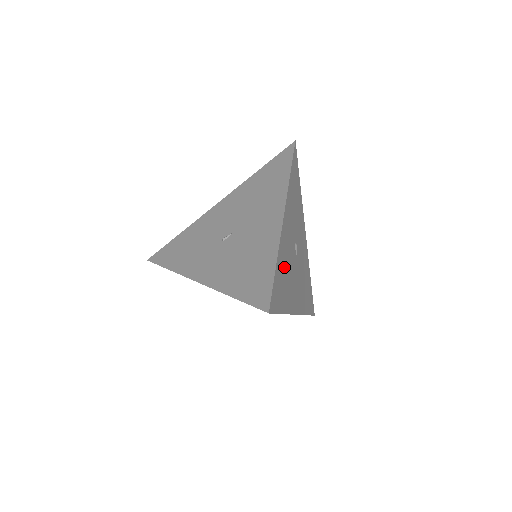
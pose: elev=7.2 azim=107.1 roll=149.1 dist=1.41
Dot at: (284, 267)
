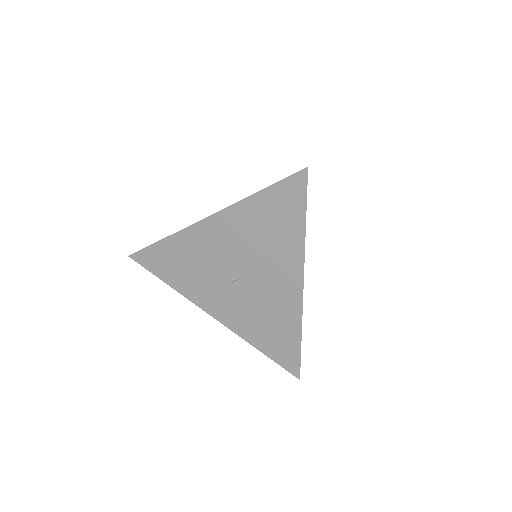
Dot at: occluded
